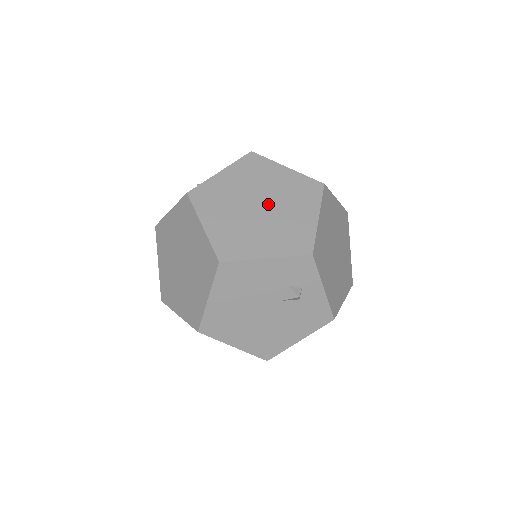
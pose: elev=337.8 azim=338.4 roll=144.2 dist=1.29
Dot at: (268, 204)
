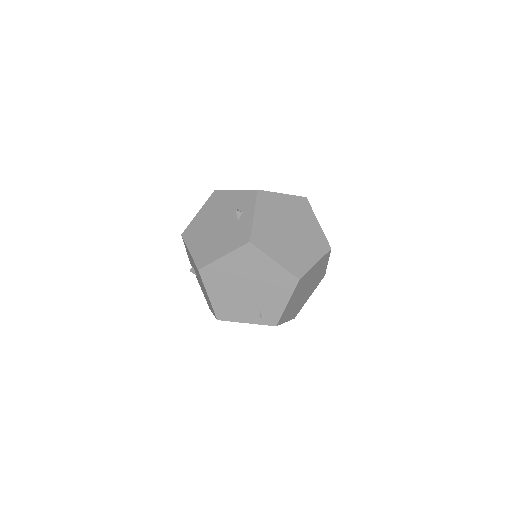
Dot at: occluded
